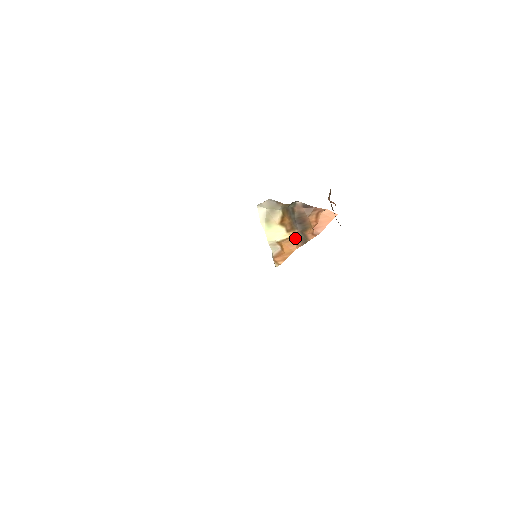
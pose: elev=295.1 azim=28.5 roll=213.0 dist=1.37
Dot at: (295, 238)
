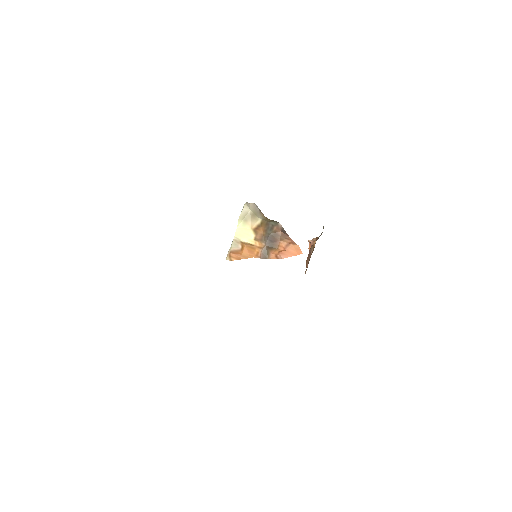
Dot at: (258, 248)
